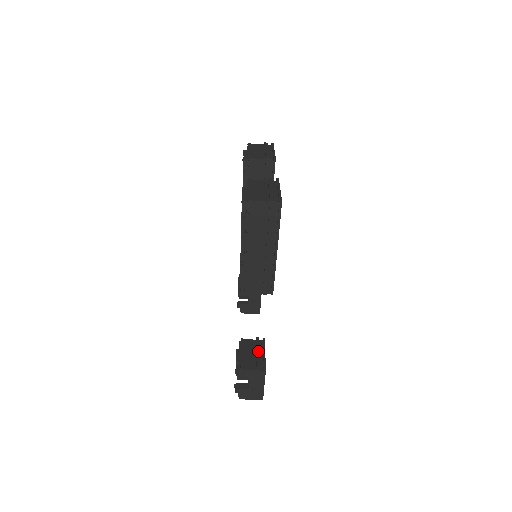
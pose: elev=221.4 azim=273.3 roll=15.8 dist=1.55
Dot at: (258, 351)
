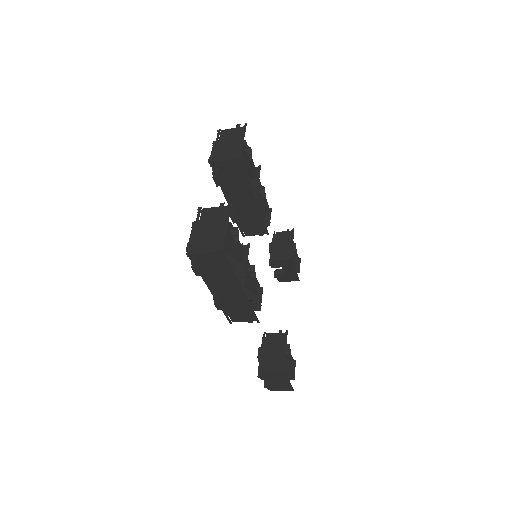
Dot at: (279, 349)
